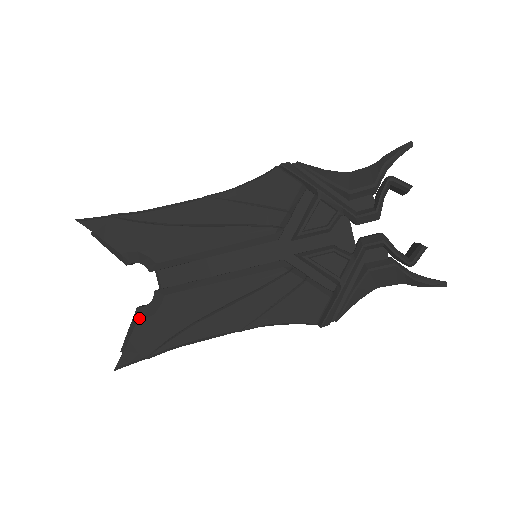
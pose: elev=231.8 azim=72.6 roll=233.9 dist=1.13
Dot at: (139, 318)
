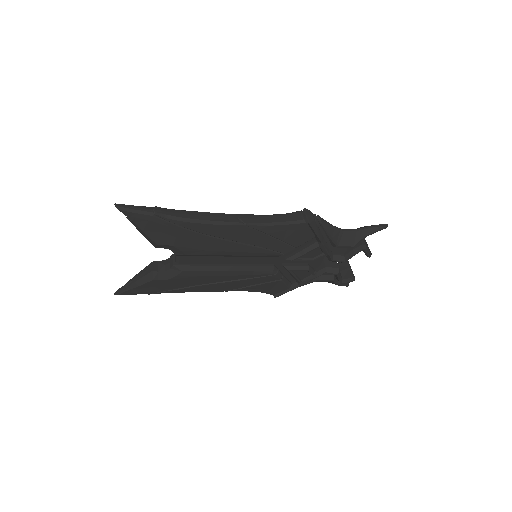
Dot at: (155, 279)
